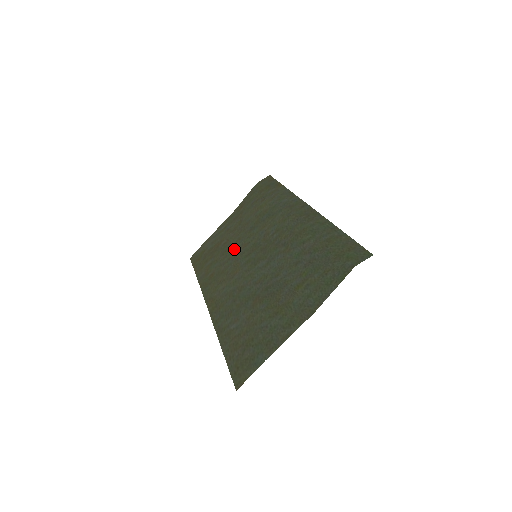
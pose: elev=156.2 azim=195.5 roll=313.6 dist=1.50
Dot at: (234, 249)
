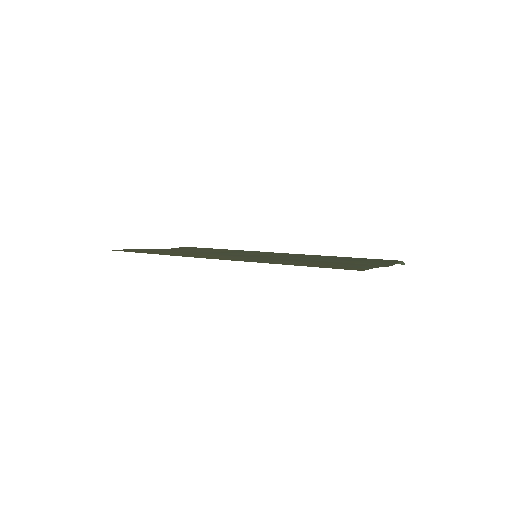
Dot at: (206, 253)
